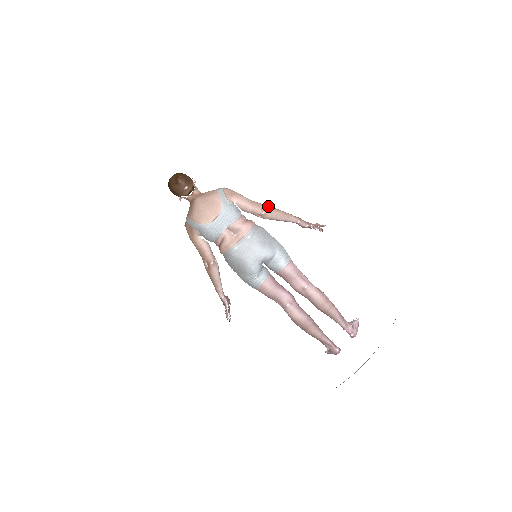
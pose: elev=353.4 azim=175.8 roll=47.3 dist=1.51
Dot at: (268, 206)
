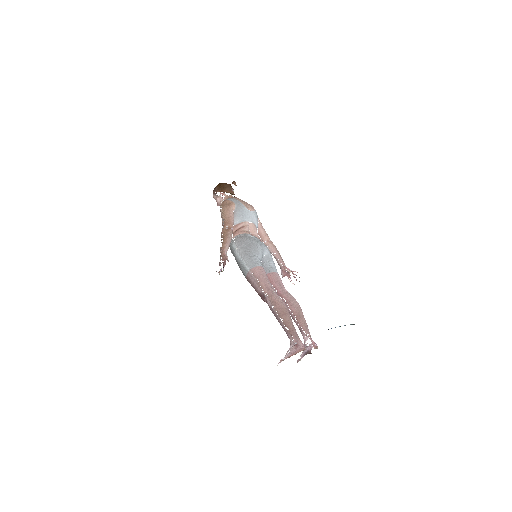
Dot at: occluded
